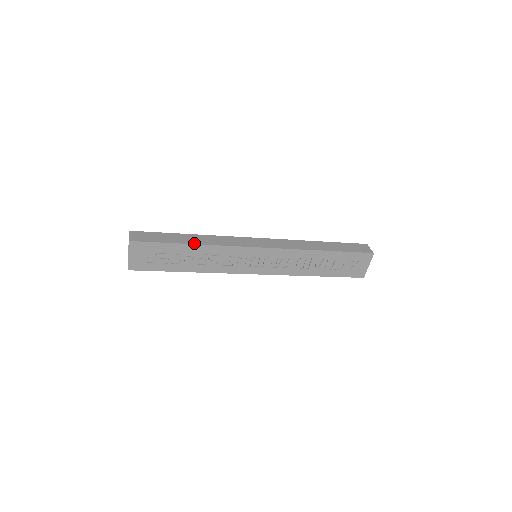
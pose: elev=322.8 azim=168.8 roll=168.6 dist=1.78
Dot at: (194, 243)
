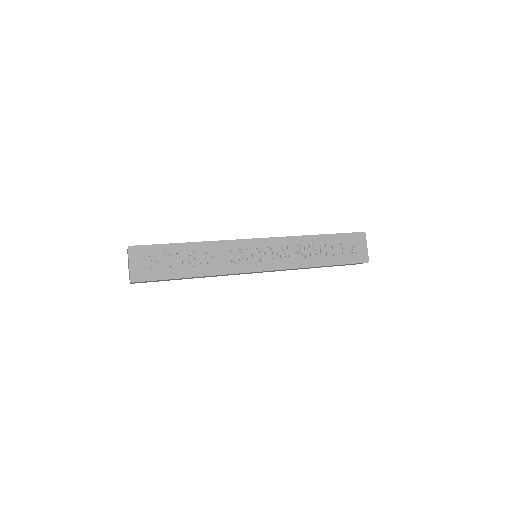
Dot at: (192, 242)
